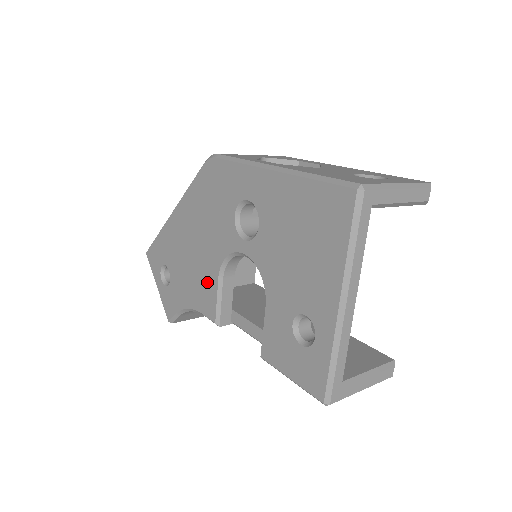
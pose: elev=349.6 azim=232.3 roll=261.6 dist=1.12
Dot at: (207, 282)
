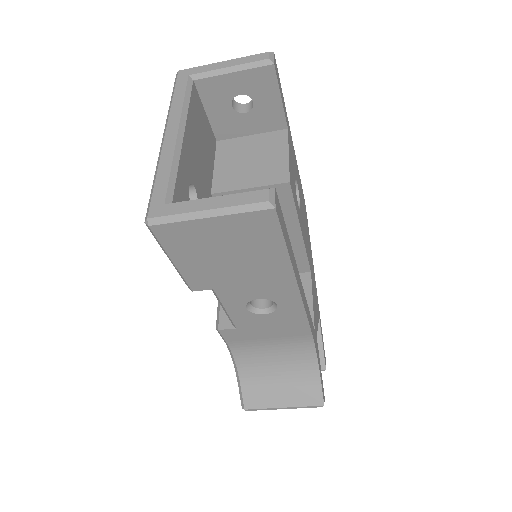
Dot at: occluded
